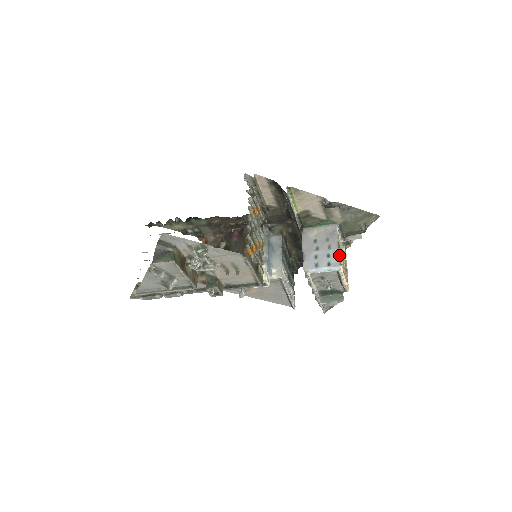
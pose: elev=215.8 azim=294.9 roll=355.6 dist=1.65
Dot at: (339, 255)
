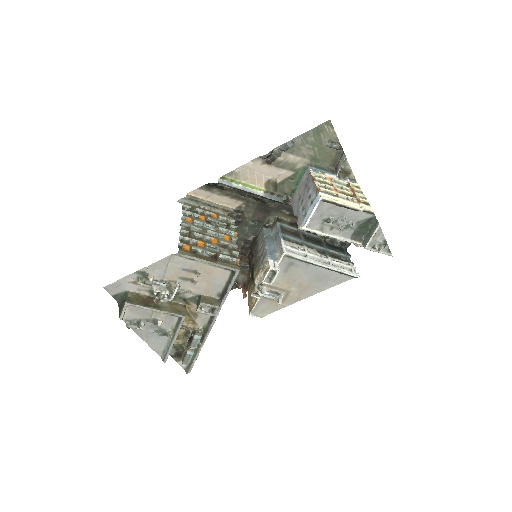
Dot at: (315, 186)
